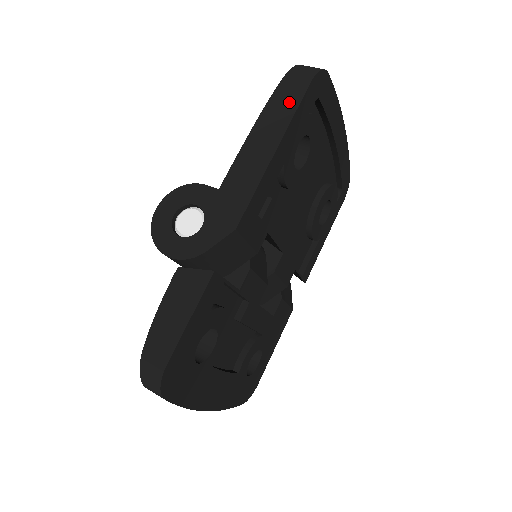
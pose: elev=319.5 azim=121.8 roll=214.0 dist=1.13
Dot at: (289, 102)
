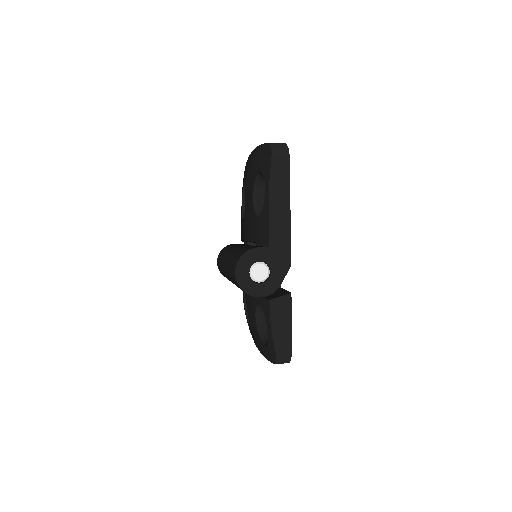
Dot at: (283, 178)
